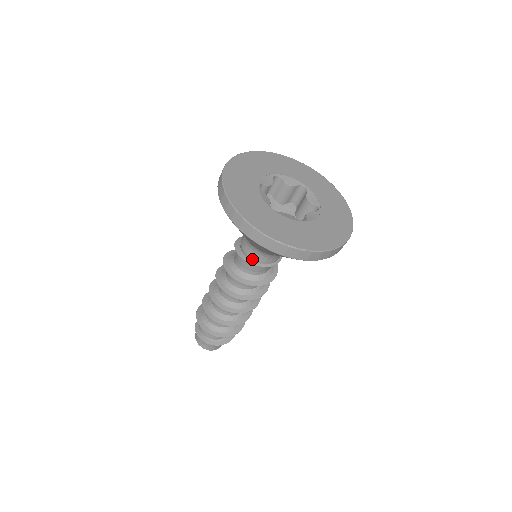
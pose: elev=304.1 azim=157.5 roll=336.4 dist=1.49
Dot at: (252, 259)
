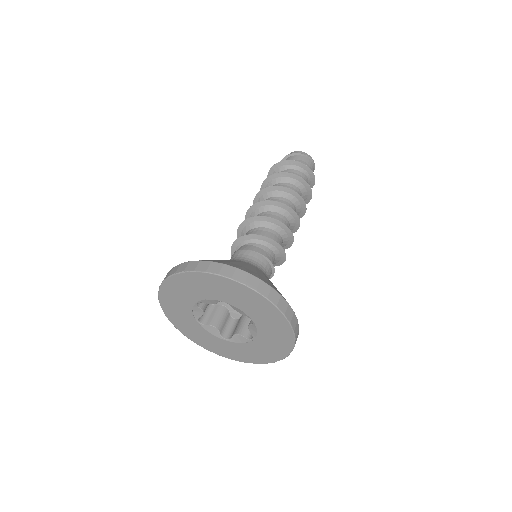
Dot at: occluded
